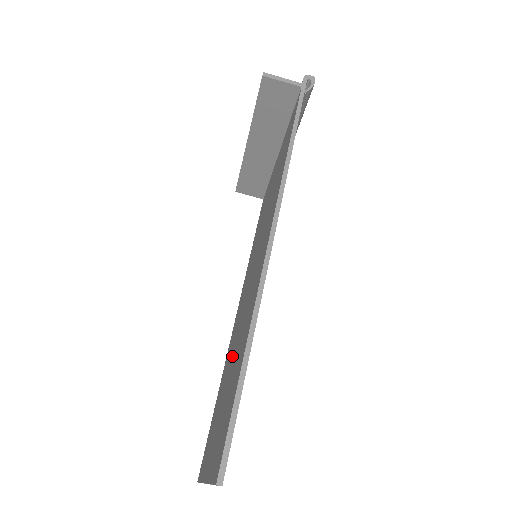
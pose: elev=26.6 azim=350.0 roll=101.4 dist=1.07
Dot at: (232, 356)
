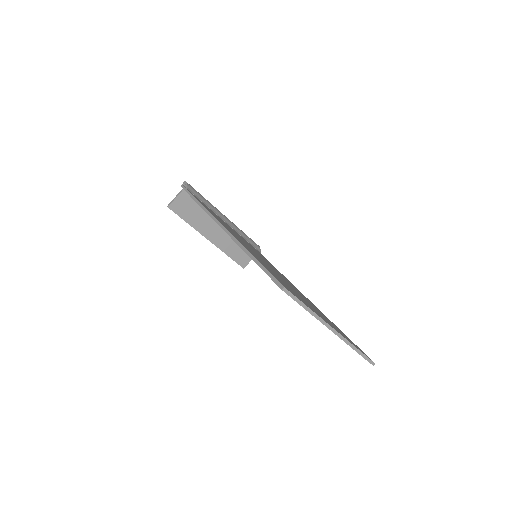
Dot at: occluded
